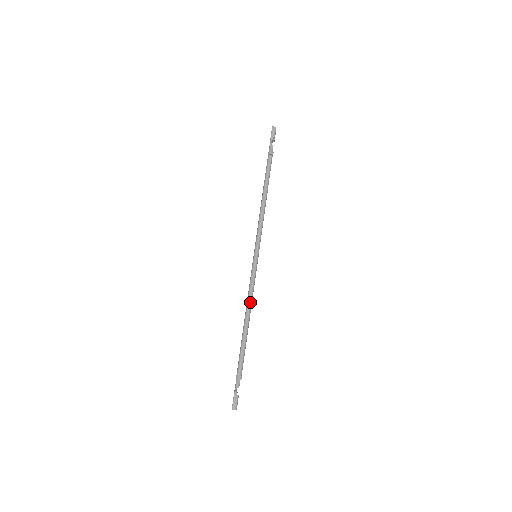
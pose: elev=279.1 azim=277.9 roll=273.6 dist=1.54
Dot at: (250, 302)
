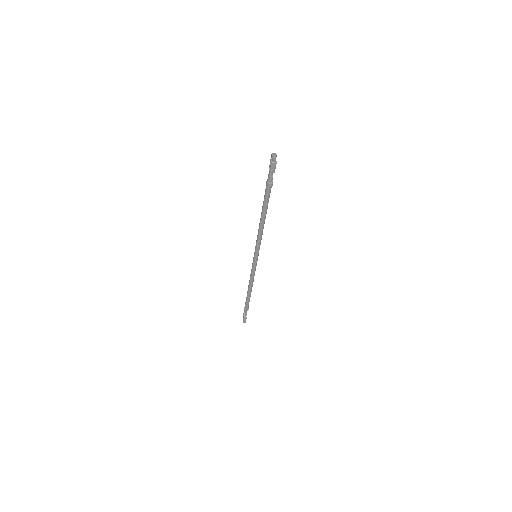
Dot at: (252, 281)
